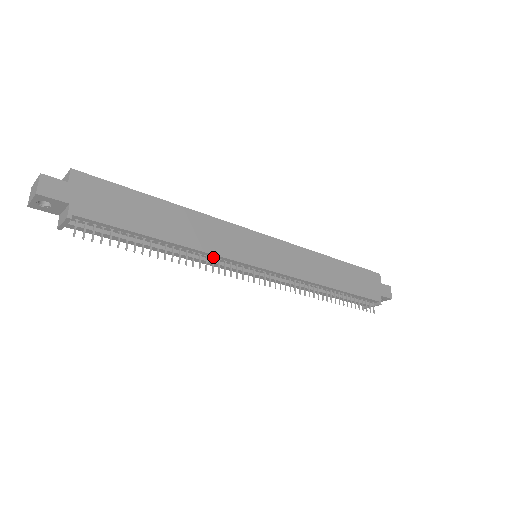
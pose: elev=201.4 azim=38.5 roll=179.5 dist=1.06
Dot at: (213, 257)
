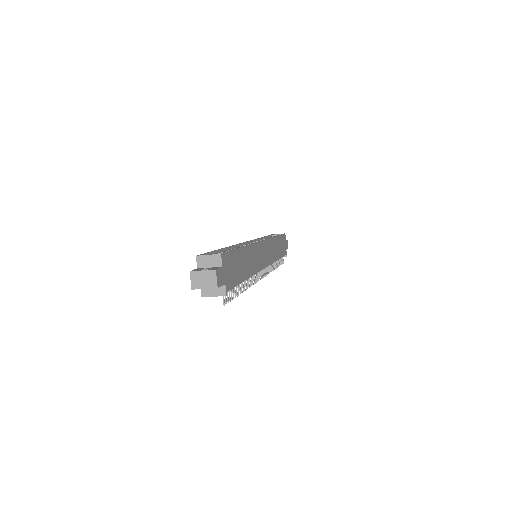
Dot at: occluded
